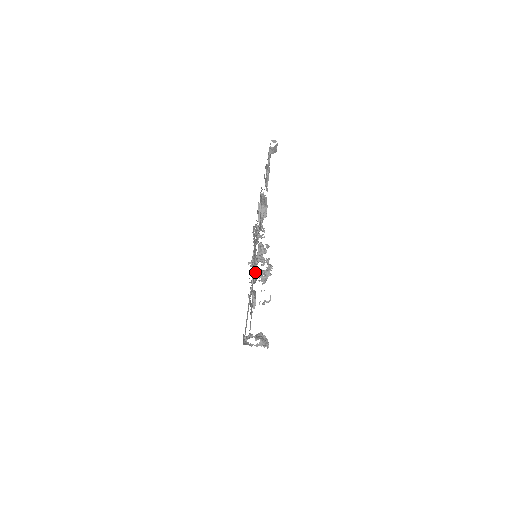
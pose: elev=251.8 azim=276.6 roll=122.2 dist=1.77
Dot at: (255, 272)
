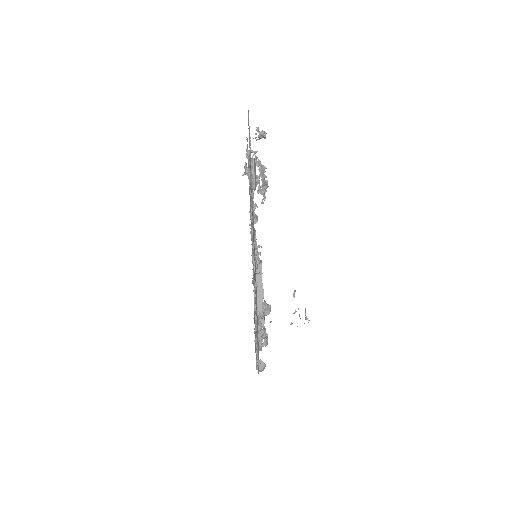
Dot at: occluded
